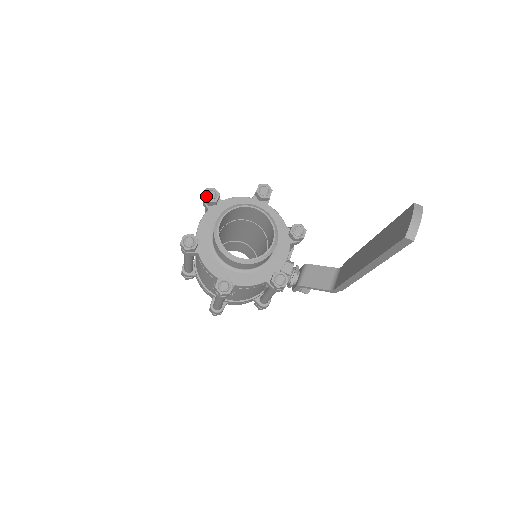
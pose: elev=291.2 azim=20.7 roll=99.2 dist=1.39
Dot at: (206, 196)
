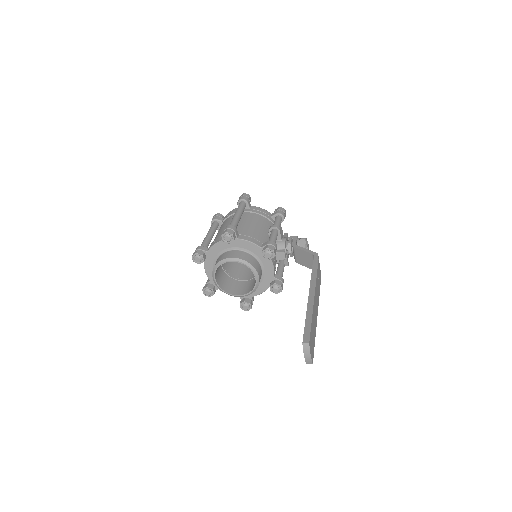
Dot at: (196, 260)
